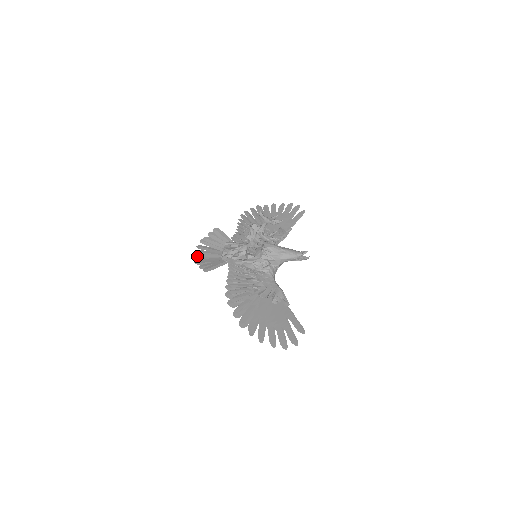
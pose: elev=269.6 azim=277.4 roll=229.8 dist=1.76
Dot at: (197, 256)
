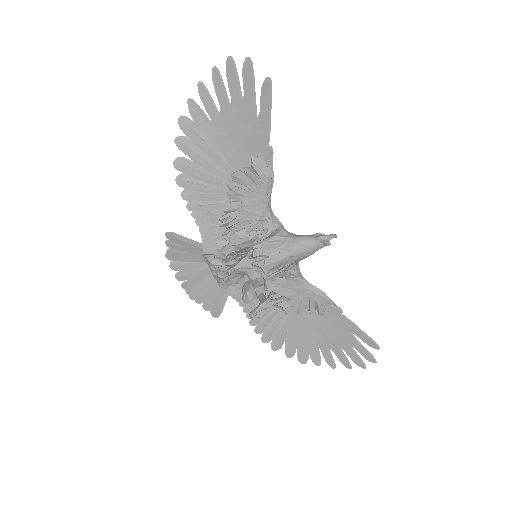
Dot at: (184, 285)
